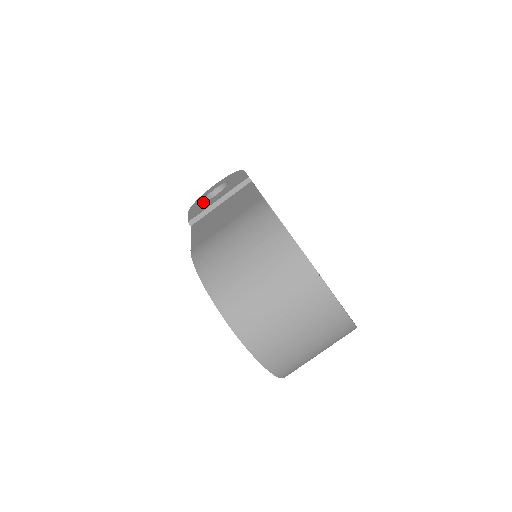
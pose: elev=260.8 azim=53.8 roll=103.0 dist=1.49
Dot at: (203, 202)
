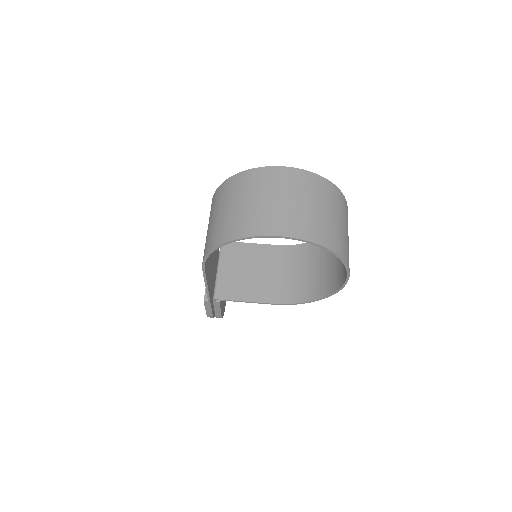
Dot at: occluded
